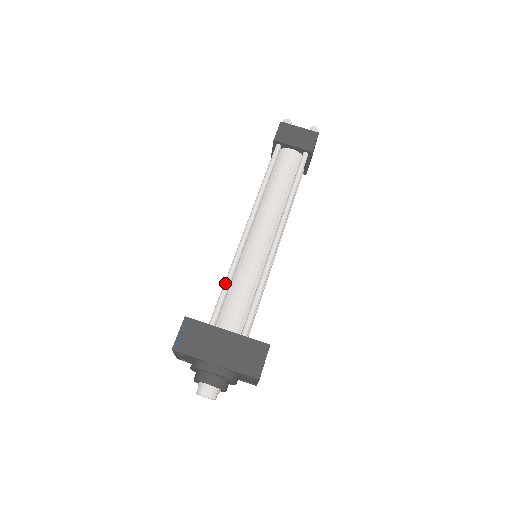
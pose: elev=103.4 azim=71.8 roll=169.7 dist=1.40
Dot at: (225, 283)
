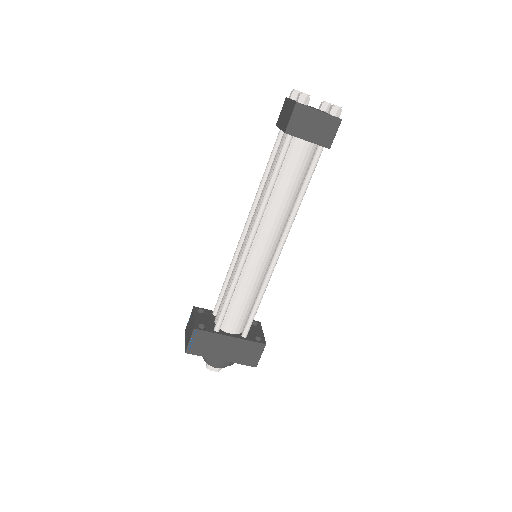
Dot at: (228, 297)
